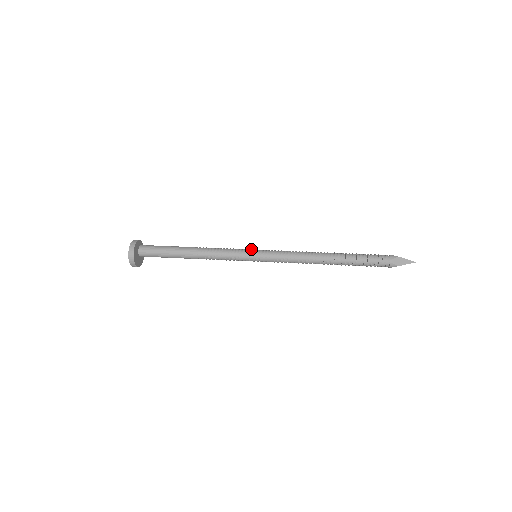
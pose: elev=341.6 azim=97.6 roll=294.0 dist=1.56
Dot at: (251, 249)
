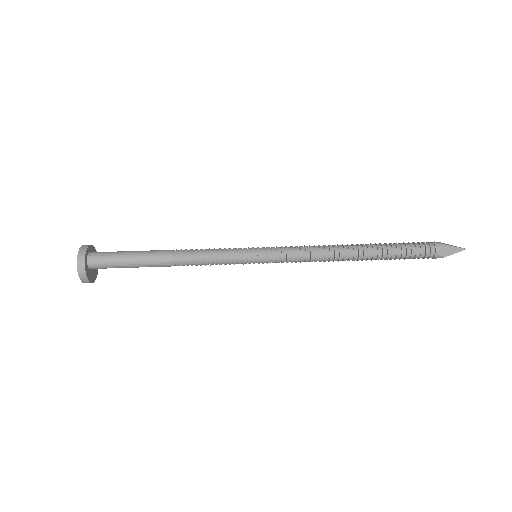
Dot at: (249, 259)
